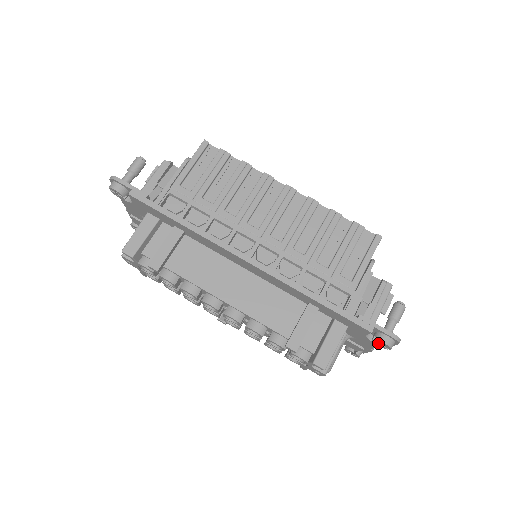
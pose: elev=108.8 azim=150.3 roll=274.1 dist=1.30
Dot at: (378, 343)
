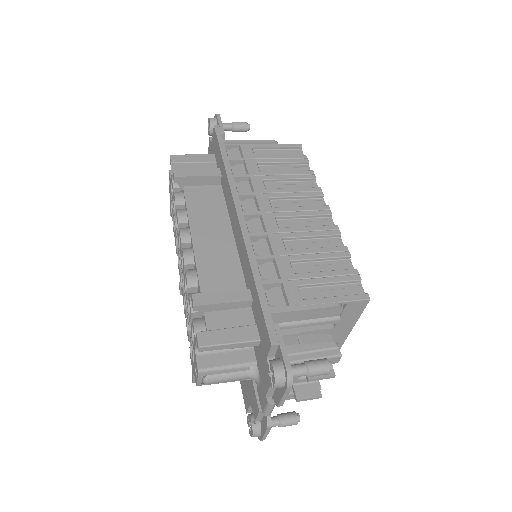
Dot at: (269, 371)
